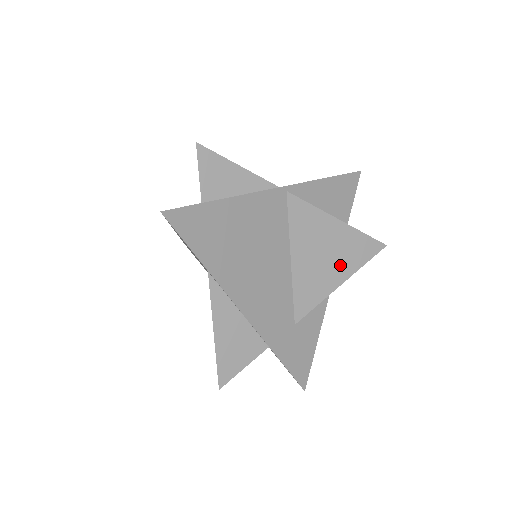
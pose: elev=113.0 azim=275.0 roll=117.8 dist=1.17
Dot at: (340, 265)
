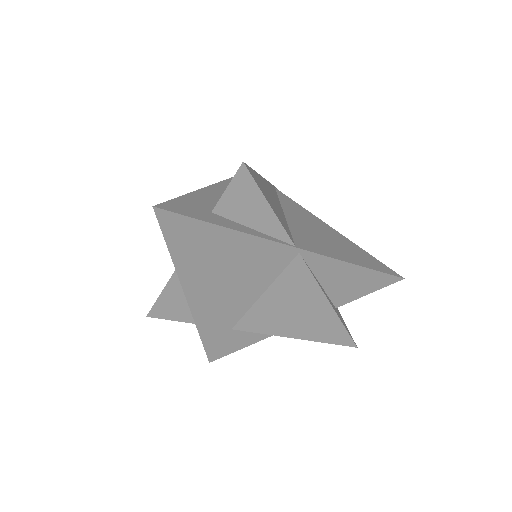
Dot at: (302, 328)
